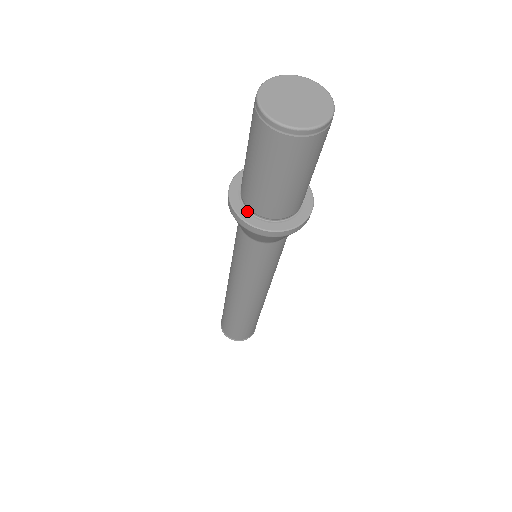
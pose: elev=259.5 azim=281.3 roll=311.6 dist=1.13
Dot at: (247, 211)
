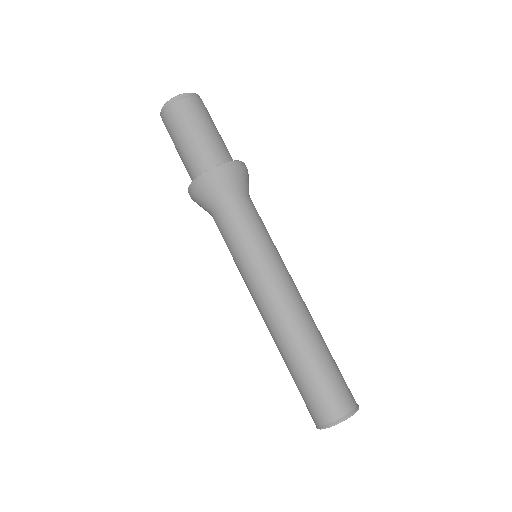
Dot at: occluded
